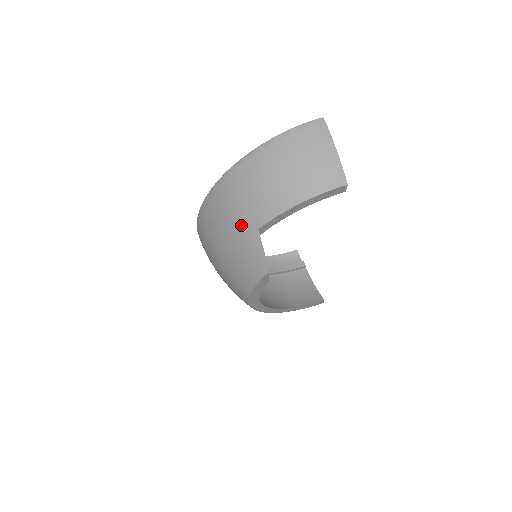
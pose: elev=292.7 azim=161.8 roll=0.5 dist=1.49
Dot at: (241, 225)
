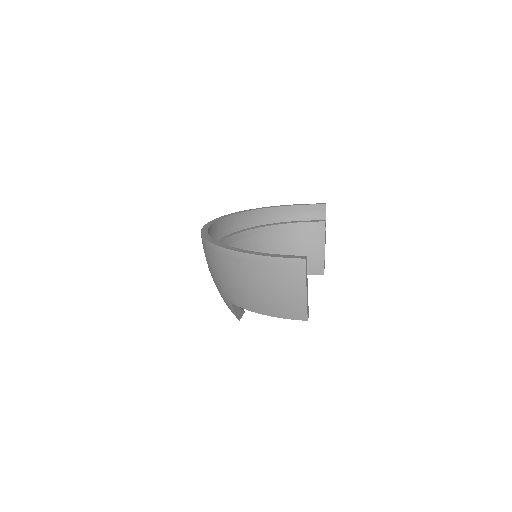
Dot at: (220, 289)
